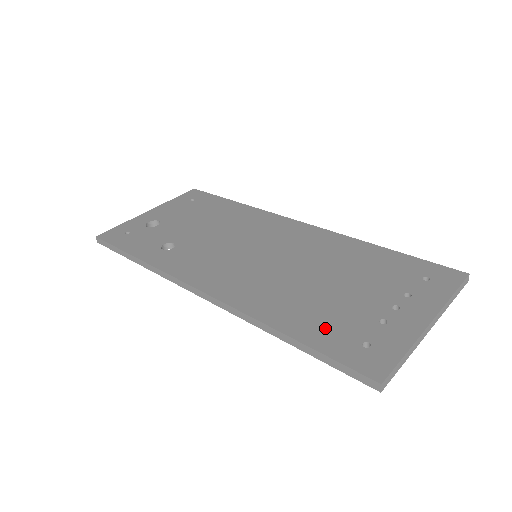
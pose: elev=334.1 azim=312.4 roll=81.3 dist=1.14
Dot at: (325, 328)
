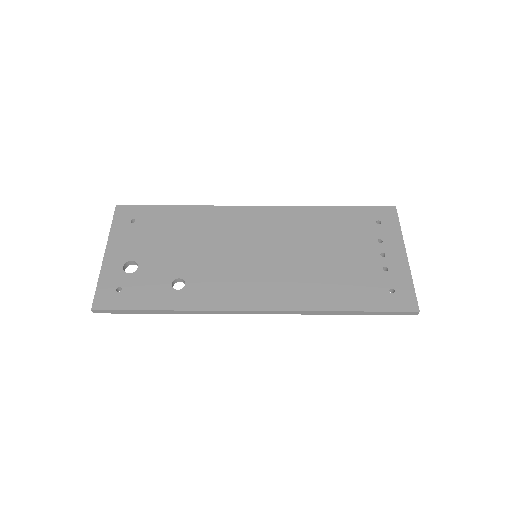
Dot at: (362, 293)
